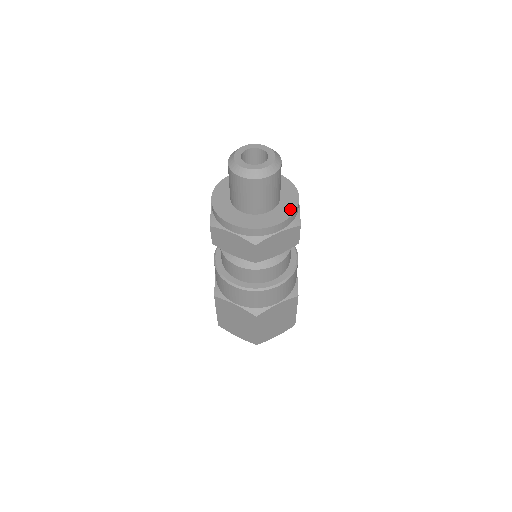
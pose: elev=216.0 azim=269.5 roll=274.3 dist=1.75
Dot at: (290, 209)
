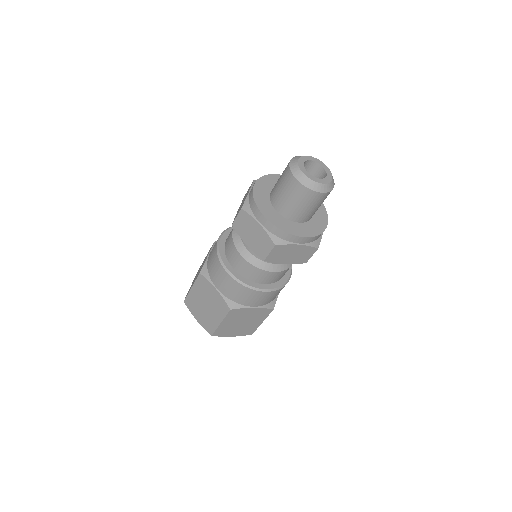
Dot at: (317, 230)
